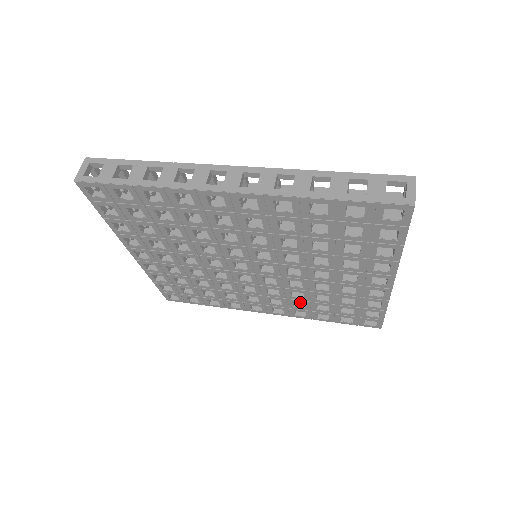
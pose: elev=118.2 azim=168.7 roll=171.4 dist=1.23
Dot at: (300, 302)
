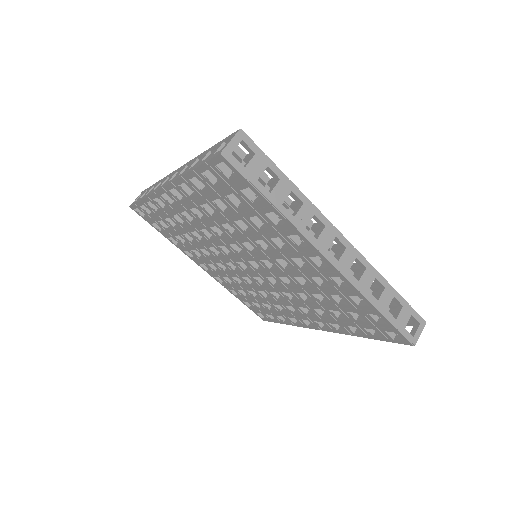
Dot at: (318, 308)
